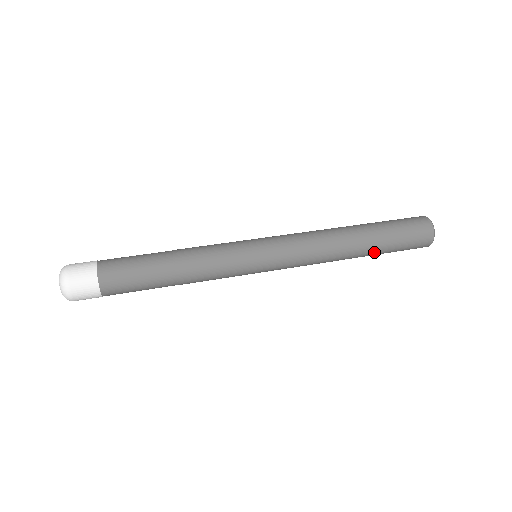
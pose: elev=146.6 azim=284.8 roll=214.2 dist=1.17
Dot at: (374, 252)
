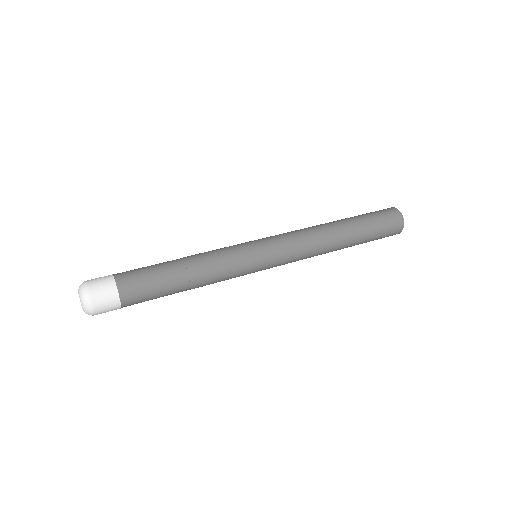
Dot at: (354, 245)
